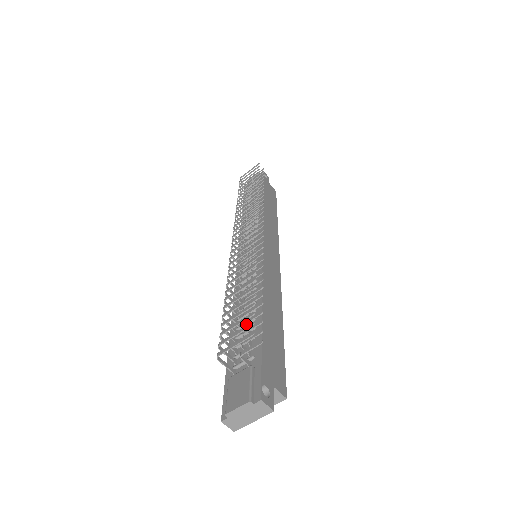
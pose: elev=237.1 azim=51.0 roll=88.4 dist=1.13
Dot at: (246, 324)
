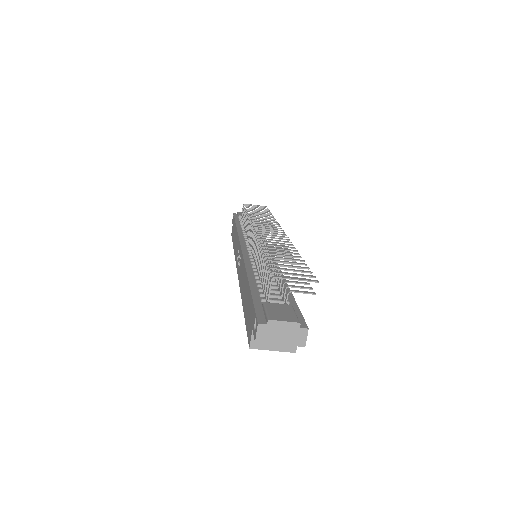
Dot at: occluded
